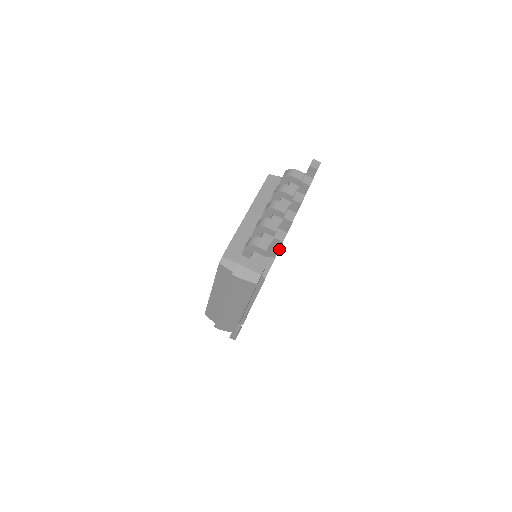
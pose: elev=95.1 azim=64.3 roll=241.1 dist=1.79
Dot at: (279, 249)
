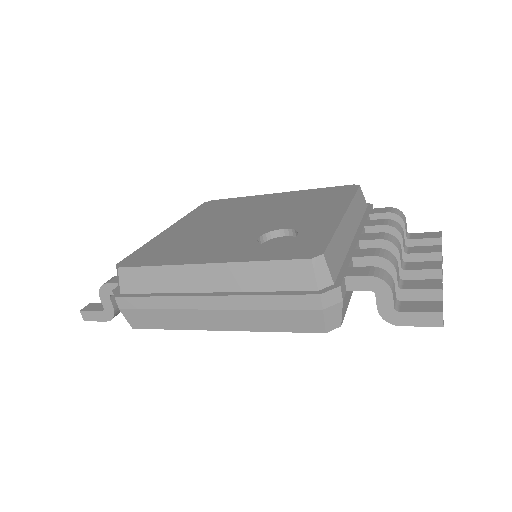
Dot at: (419, 325)
